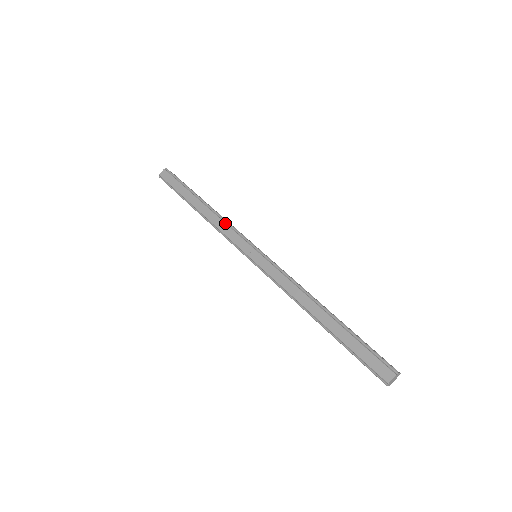
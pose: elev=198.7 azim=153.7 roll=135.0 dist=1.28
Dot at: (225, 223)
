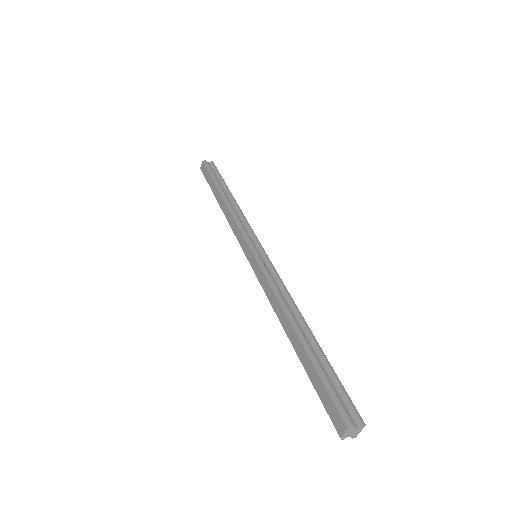
Dot at: (234, 219)
